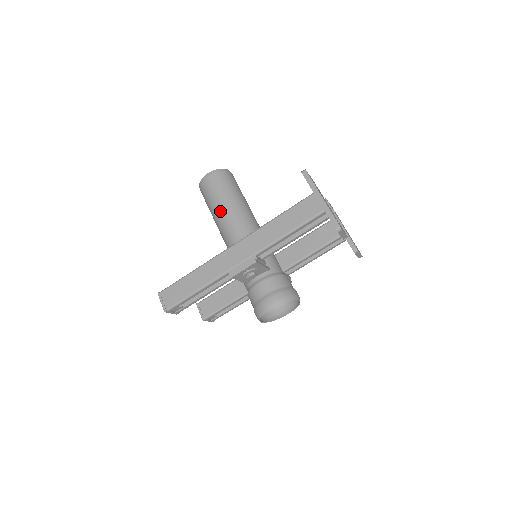
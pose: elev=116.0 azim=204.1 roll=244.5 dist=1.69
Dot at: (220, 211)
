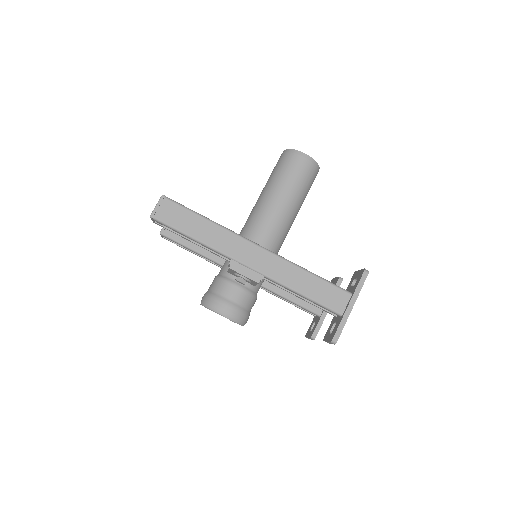
Dot at: (278, 195)
